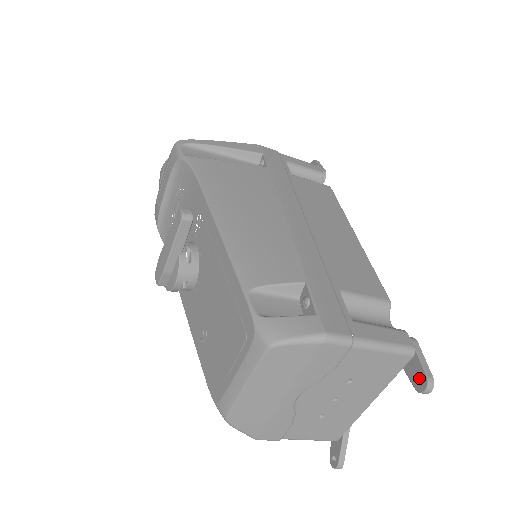
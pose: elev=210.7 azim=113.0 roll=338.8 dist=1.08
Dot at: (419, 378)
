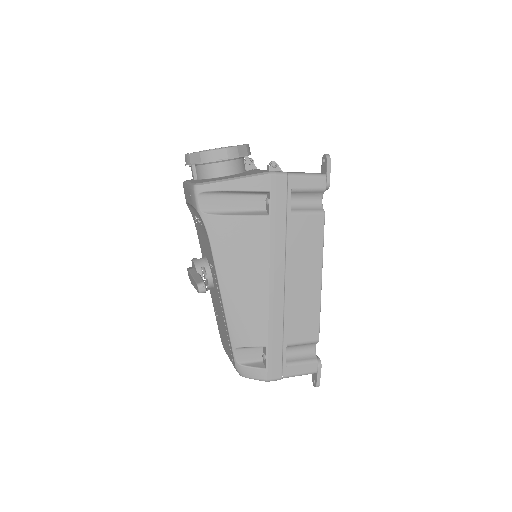
Dot at: (315, 380)
